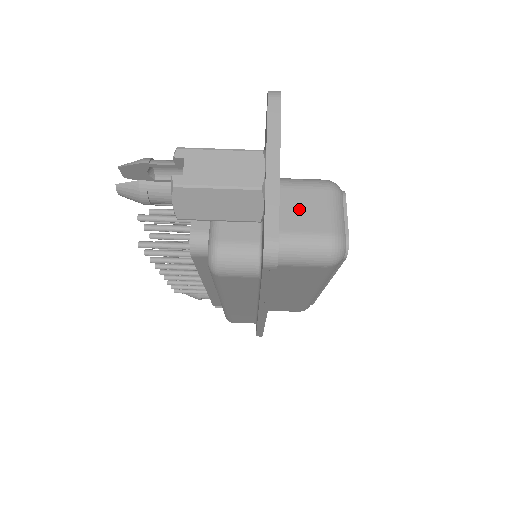
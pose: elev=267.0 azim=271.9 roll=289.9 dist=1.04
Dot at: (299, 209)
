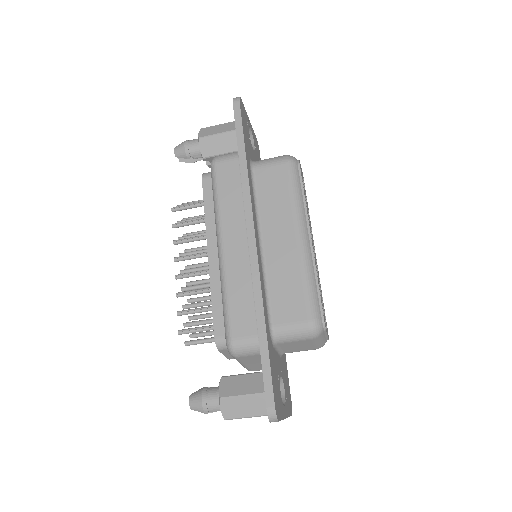
Dot at: (294, 347)
